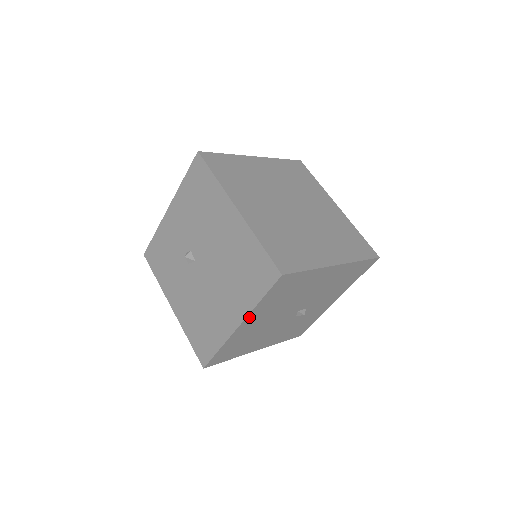
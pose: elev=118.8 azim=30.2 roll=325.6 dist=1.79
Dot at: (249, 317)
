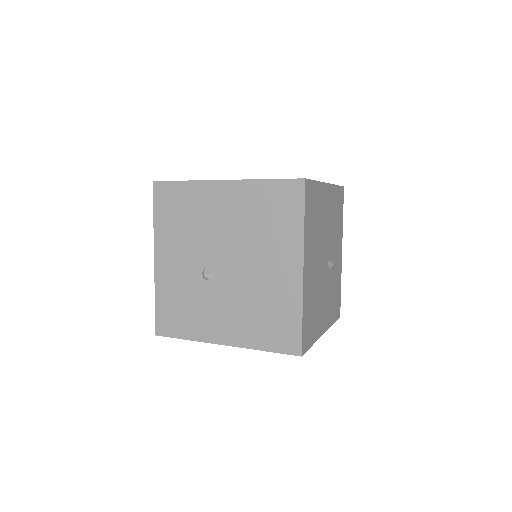
Dot at: (305, 253)
